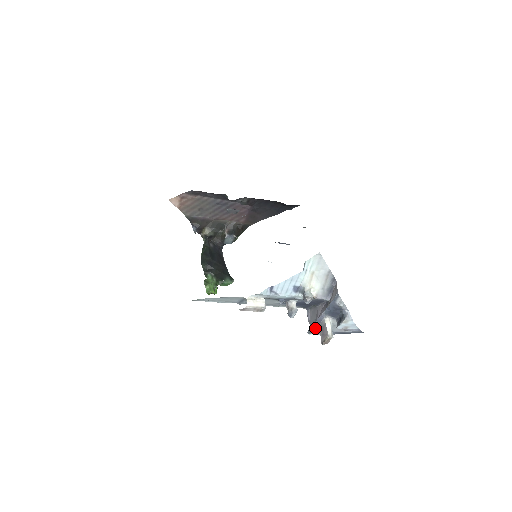
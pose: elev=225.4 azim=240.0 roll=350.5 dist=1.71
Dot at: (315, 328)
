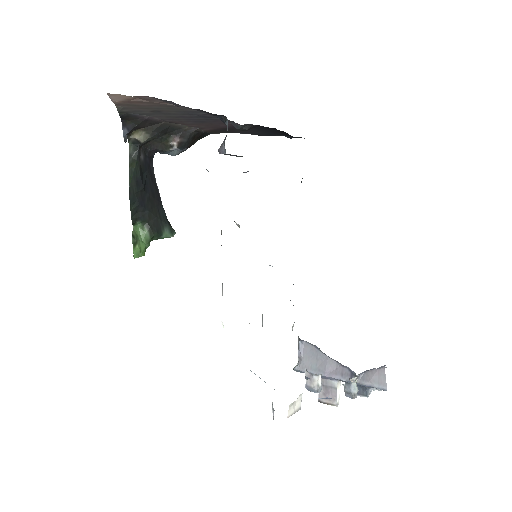
Dot at: occluded
